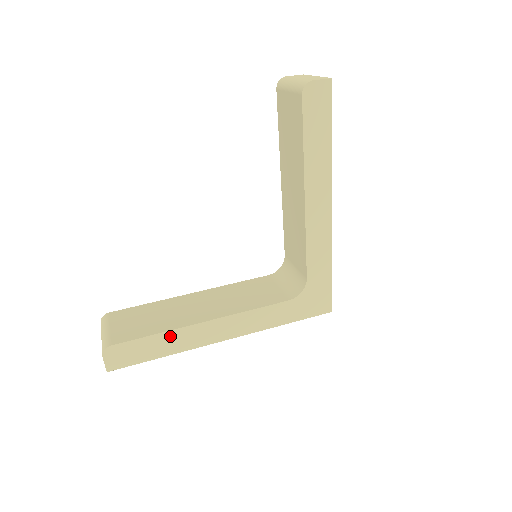
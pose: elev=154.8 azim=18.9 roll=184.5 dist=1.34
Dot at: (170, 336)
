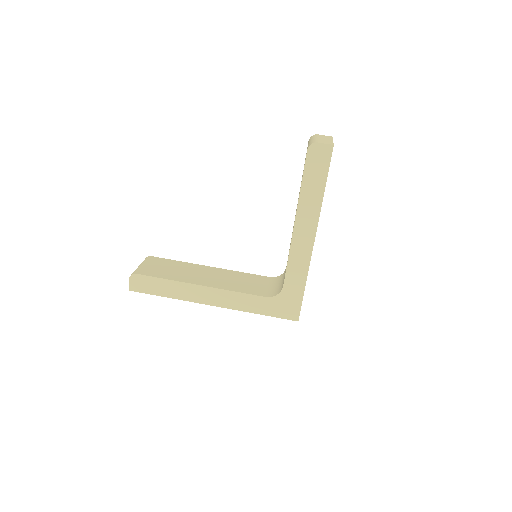
Dot at: (175, 285)
